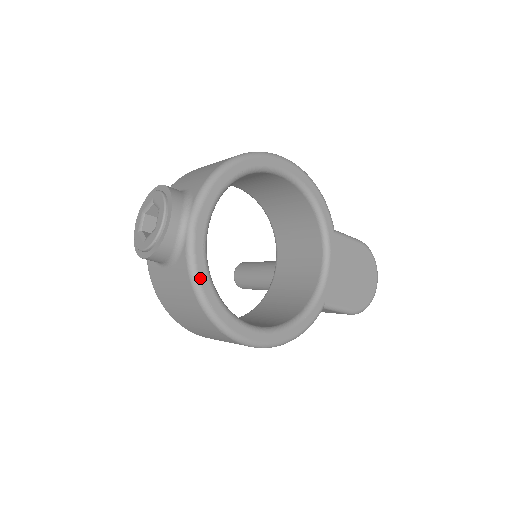
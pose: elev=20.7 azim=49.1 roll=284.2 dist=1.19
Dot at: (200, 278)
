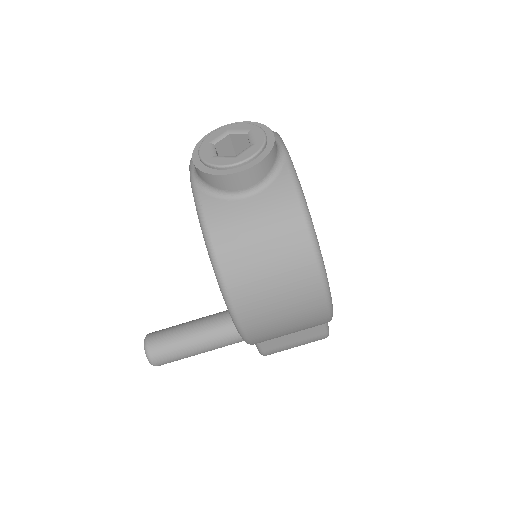
Dot at: (304, 197)
